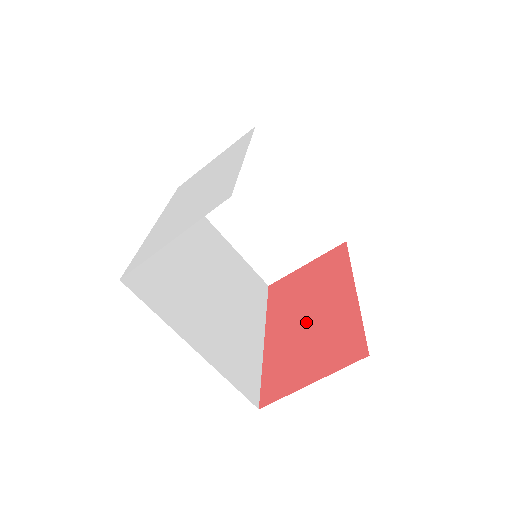
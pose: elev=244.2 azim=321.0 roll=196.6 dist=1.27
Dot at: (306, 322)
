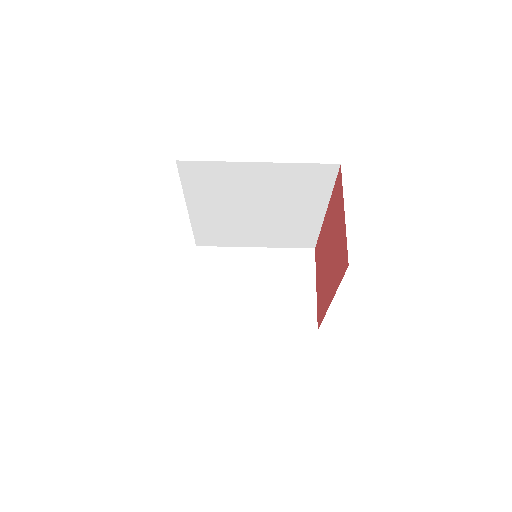
Dot at: (330, 253)
